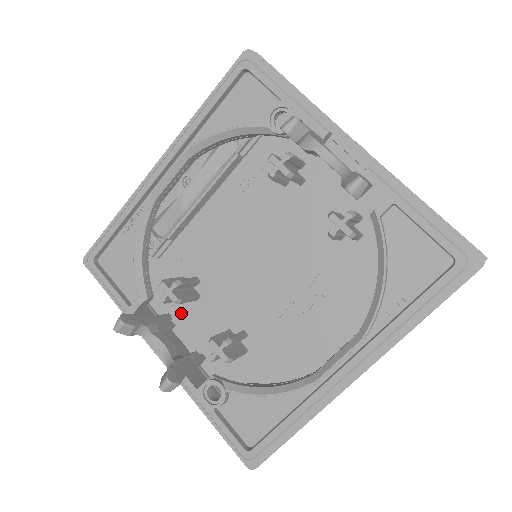
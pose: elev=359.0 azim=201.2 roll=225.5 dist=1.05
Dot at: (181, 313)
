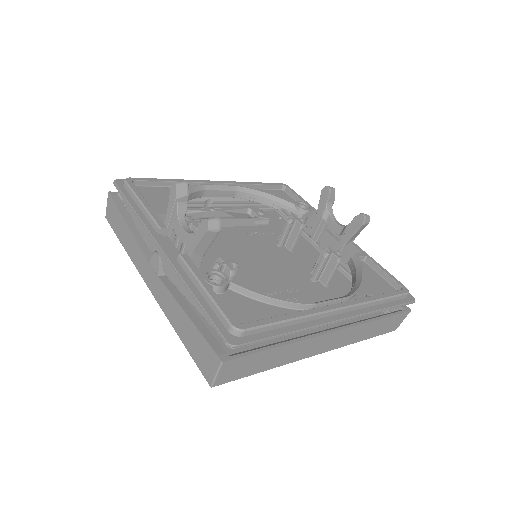
Dot at: occluded
